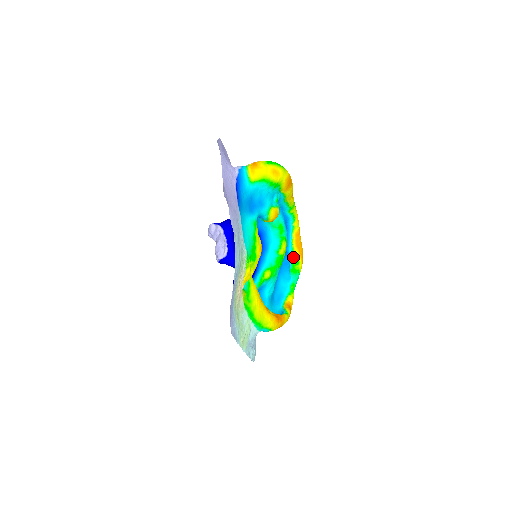
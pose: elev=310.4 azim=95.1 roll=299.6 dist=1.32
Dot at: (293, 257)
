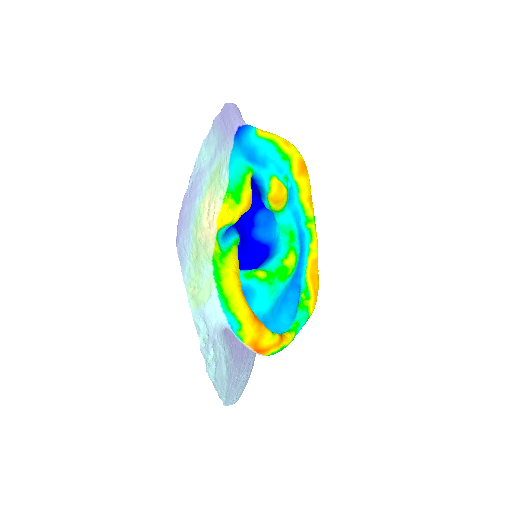
Dot at: (304, 289)
